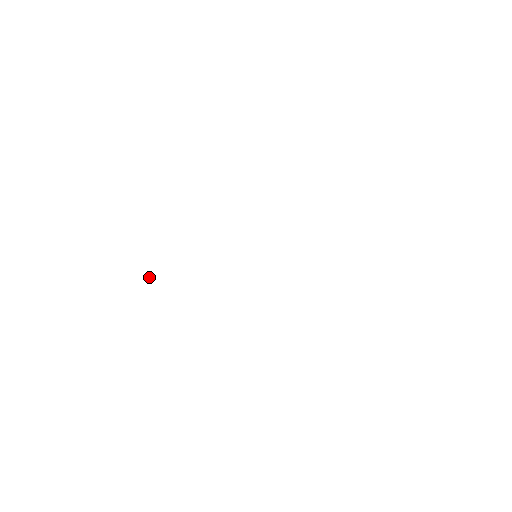
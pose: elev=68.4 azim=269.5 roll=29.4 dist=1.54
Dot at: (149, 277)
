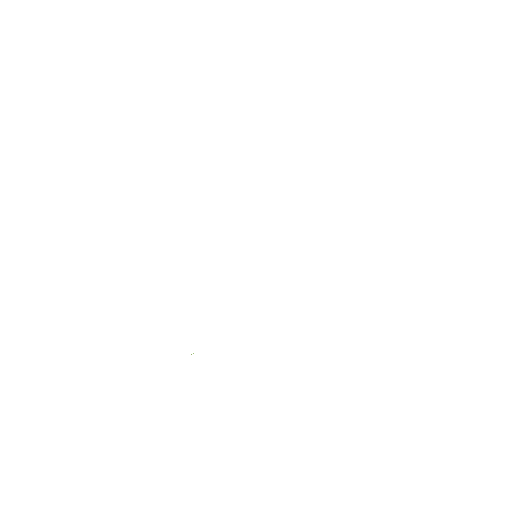
Dot at: occluded
